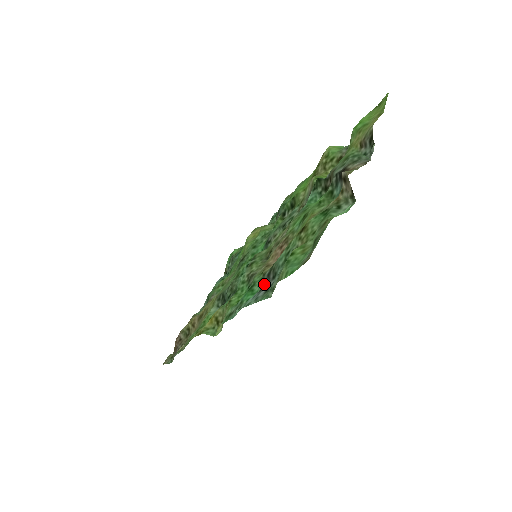
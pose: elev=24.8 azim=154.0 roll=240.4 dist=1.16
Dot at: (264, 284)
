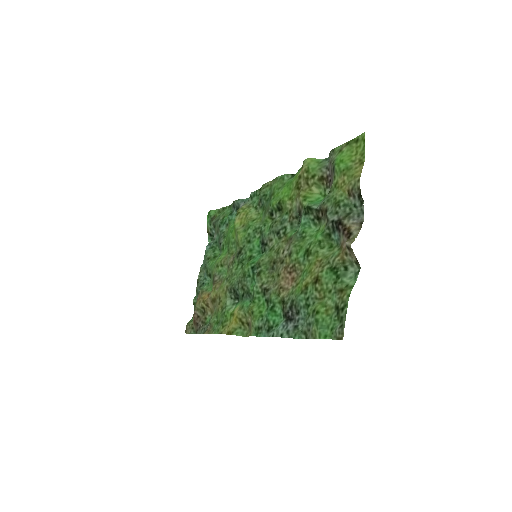
Dot at: (289, 316)
